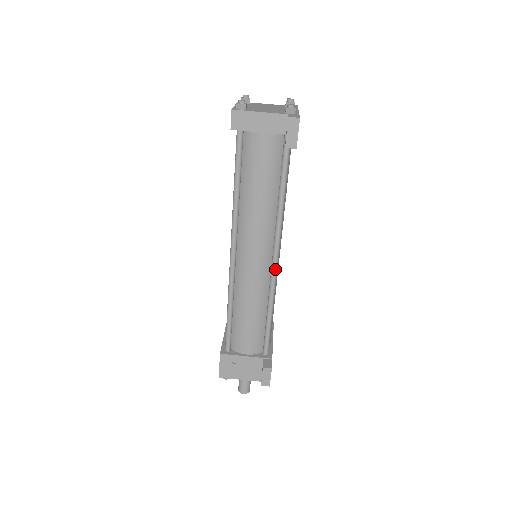
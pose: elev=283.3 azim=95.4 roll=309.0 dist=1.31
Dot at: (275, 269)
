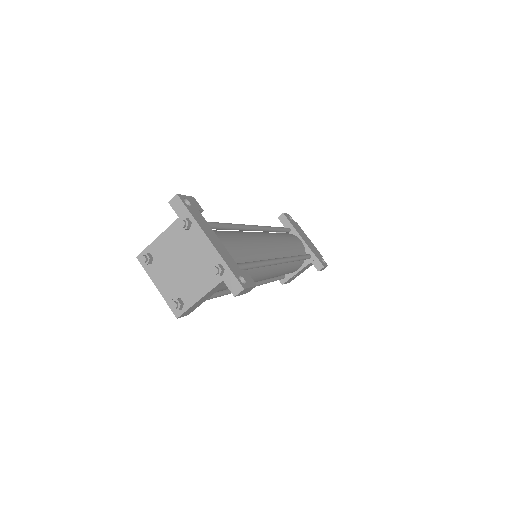
Dot at: (284, 262)
